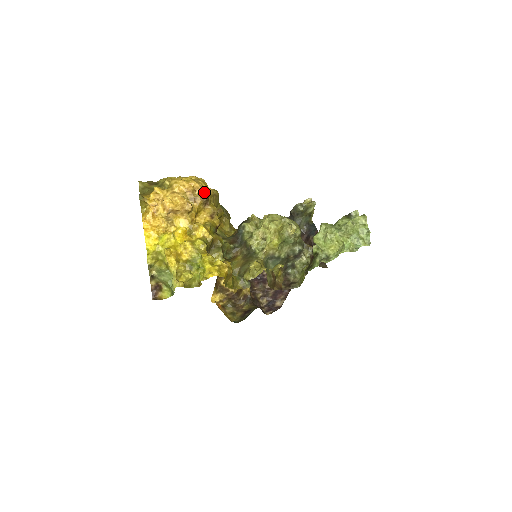
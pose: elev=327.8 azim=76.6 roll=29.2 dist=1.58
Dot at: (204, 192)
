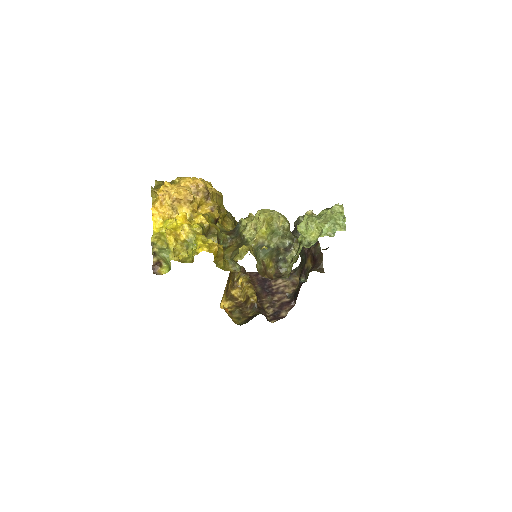
Dot at: (207, 189)
